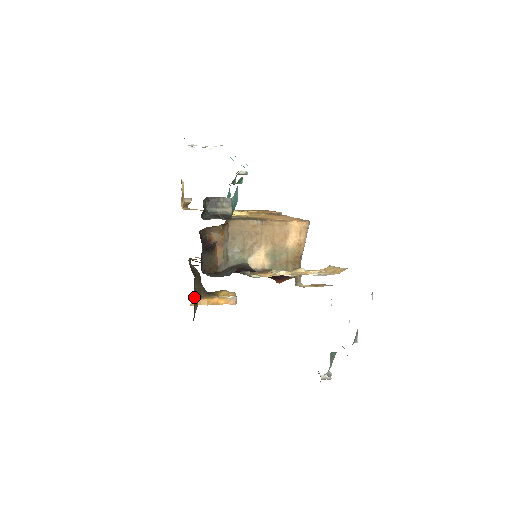
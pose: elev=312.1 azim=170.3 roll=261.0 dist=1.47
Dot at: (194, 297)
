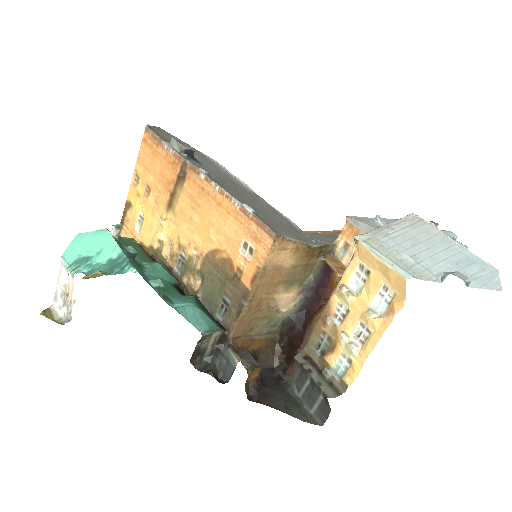
Dot at: occluded
